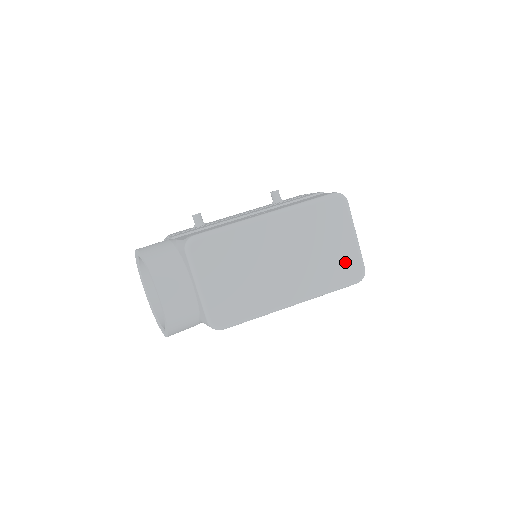
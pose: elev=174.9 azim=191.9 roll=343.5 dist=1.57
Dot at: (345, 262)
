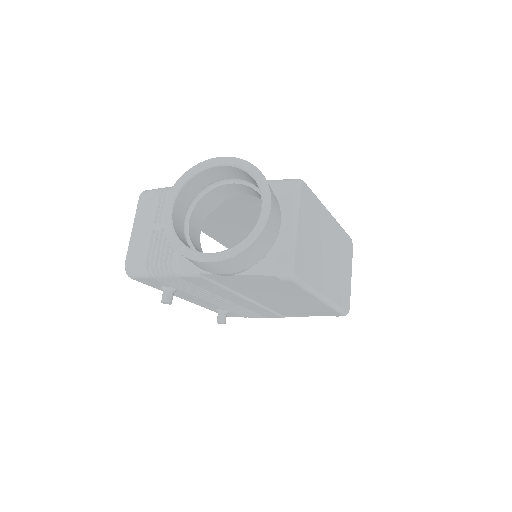
Dot at: (346, 291)
